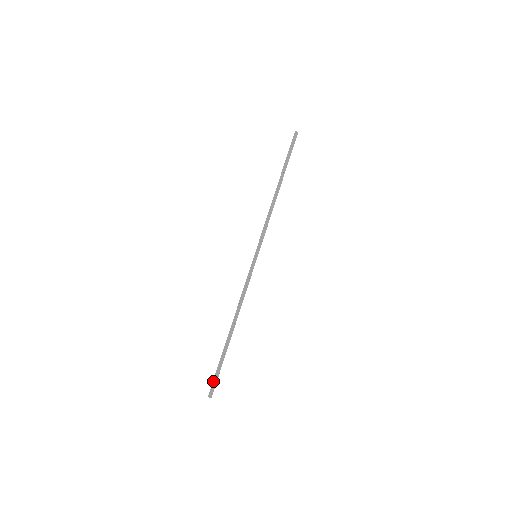
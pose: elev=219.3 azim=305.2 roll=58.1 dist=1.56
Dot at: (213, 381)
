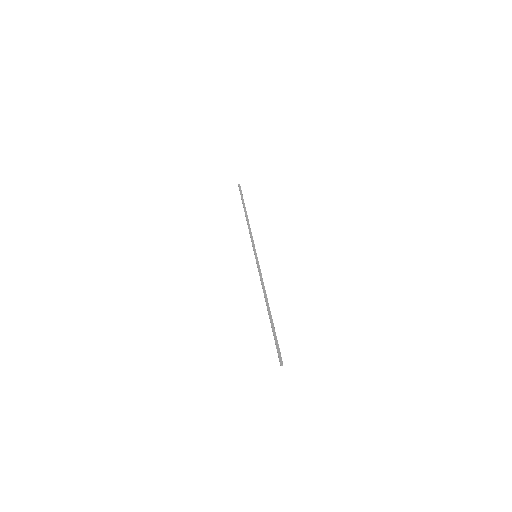
Dot at: (278, 350)
